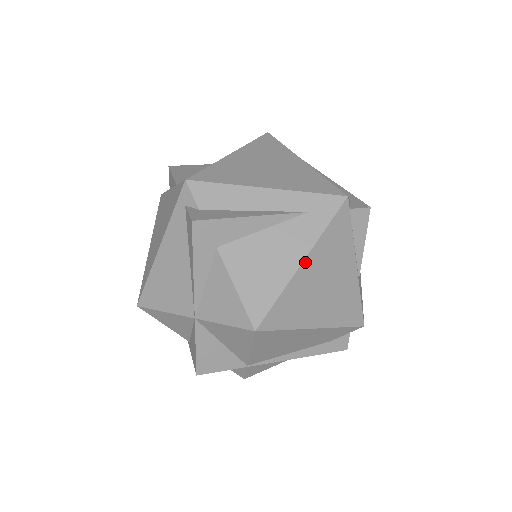
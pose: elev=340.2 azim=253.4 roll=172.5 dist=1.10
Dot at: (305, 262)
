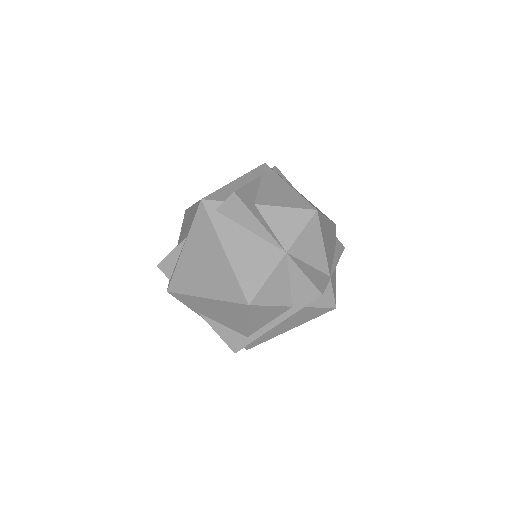
Dot at: (289, 185)
